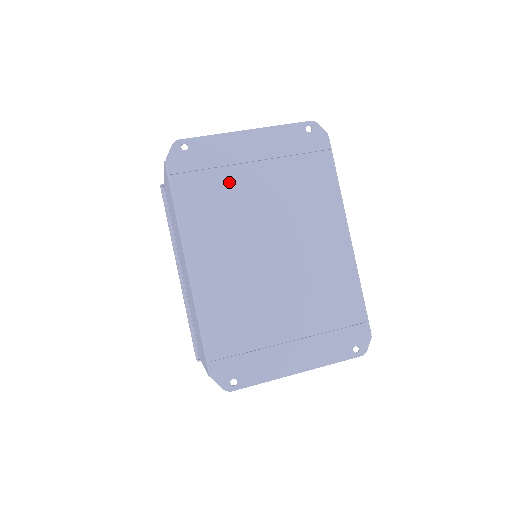
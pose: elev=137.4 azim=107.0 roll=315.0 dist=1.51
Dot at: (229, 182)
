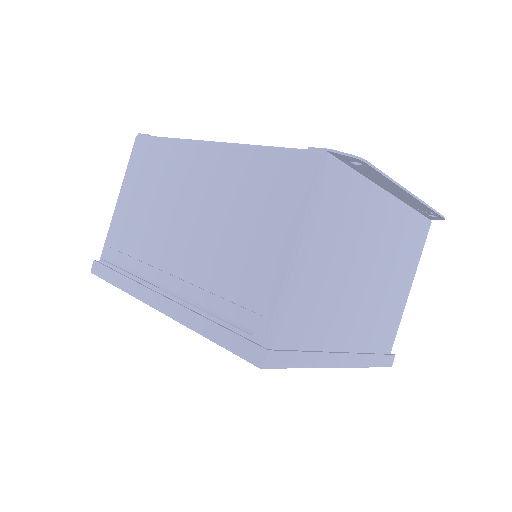
Dot at: occluded
